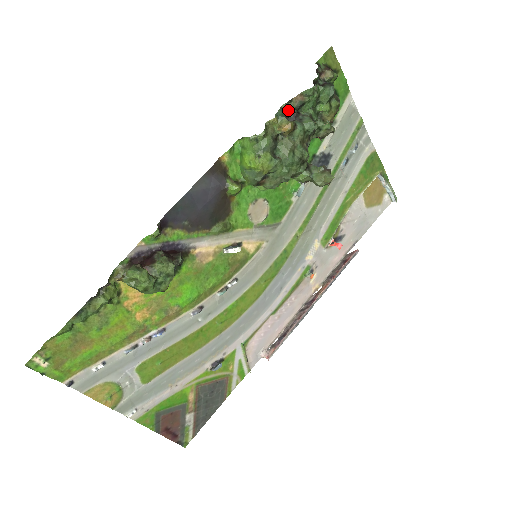
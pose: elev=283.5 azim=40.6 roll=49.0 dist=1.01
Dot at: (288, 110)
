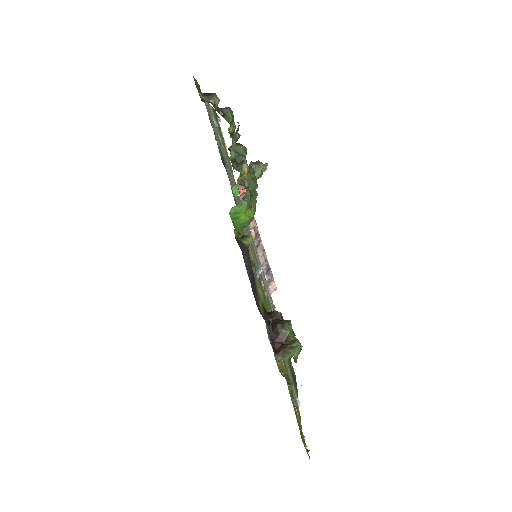
Dot at: (234, 158)
